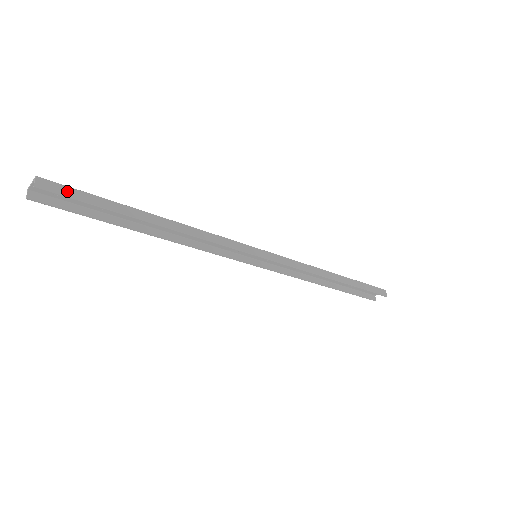
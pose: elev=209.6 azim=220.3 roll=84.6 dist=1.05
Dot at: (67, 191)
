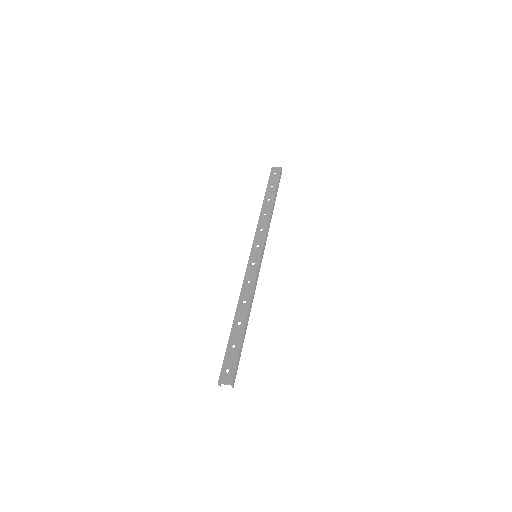
Dot at: (236, 370)
